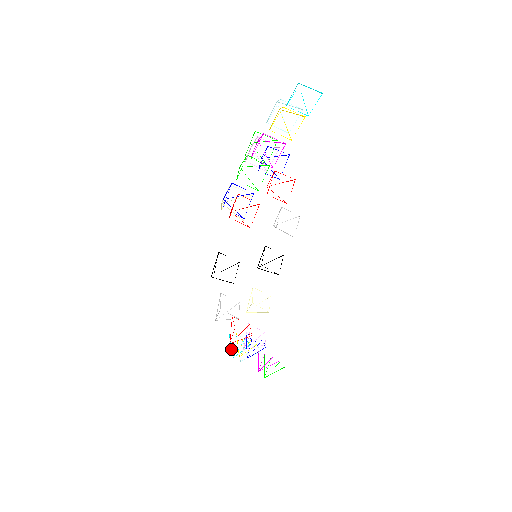
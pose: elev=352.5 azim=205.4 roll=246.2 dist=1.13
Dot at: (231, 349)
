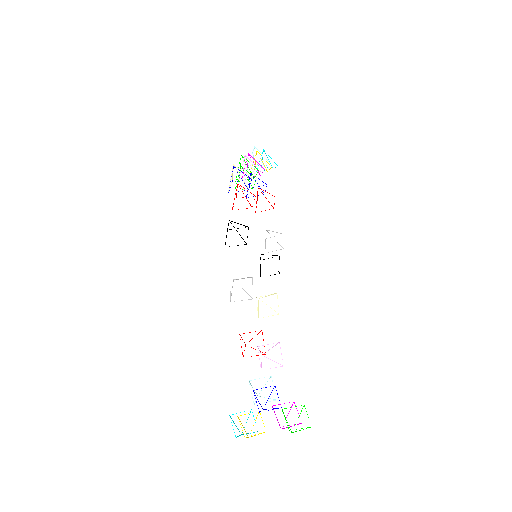
Dot at: occluded
